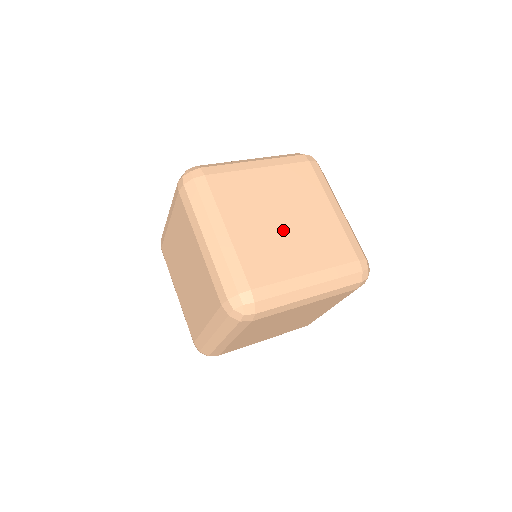
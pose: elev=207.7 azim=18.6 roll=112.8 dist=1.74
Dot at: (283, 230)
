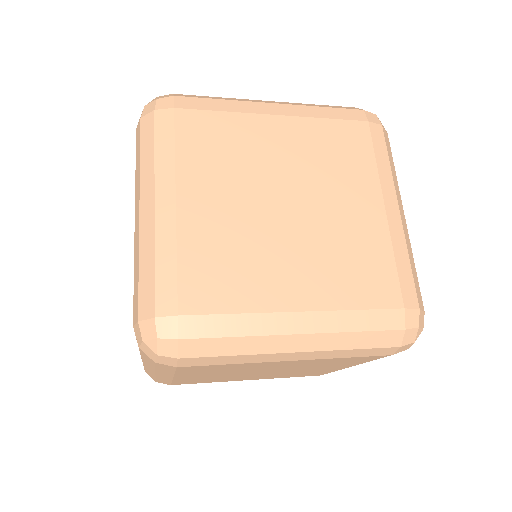
Dot at: (278, 225)
